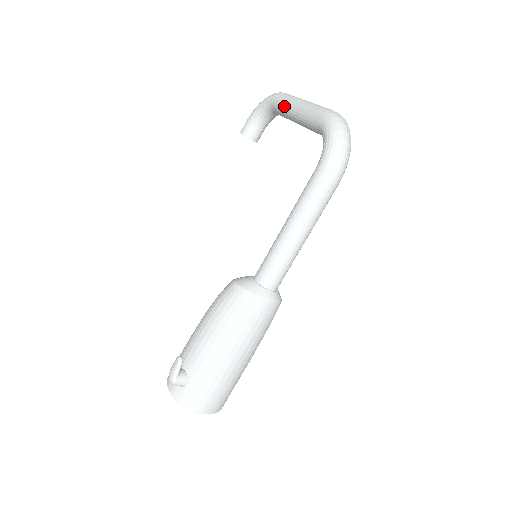
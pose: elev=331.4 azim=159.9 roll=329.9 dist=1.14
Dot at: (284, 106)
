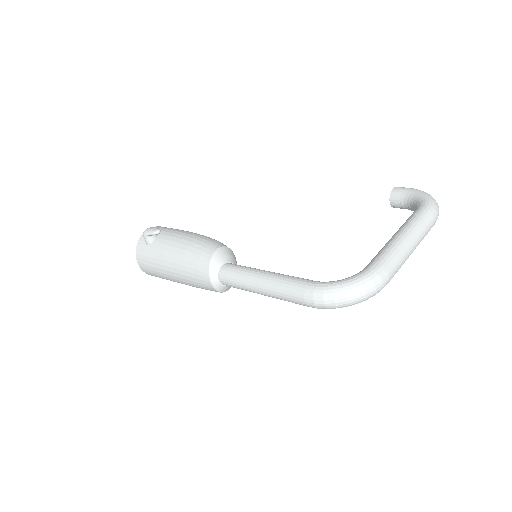
Dot at: (408, 222)
